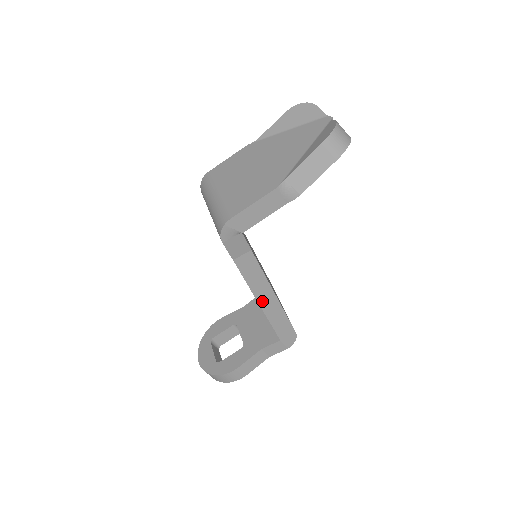
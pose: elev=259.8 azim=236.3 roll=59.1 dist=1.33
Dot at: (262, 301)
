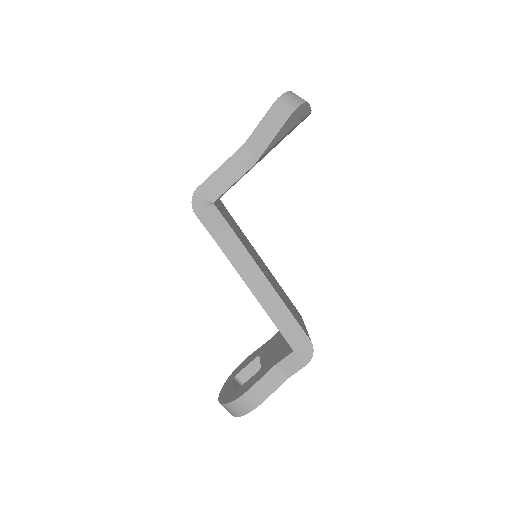
Dot at: (257, 292)
